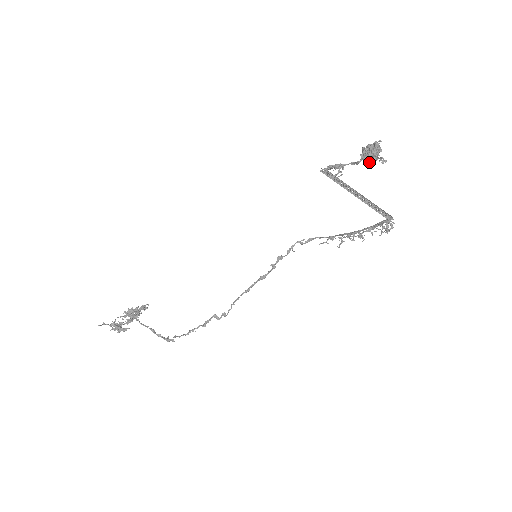
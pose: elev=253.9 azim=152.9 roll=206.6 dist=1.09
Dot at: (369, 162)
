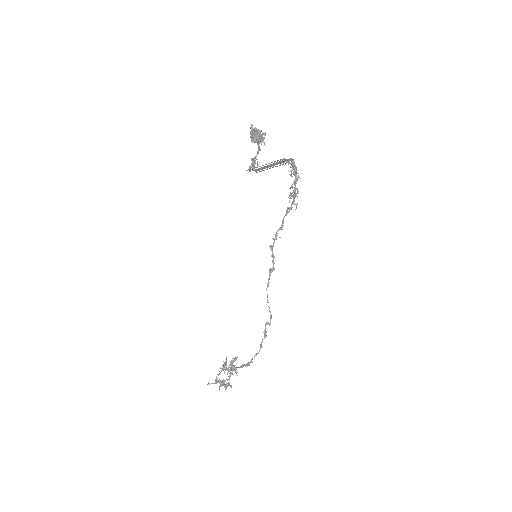
Dot at: (257, 141)
